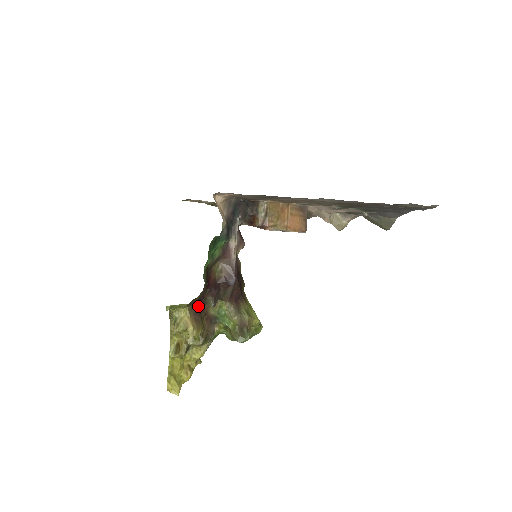
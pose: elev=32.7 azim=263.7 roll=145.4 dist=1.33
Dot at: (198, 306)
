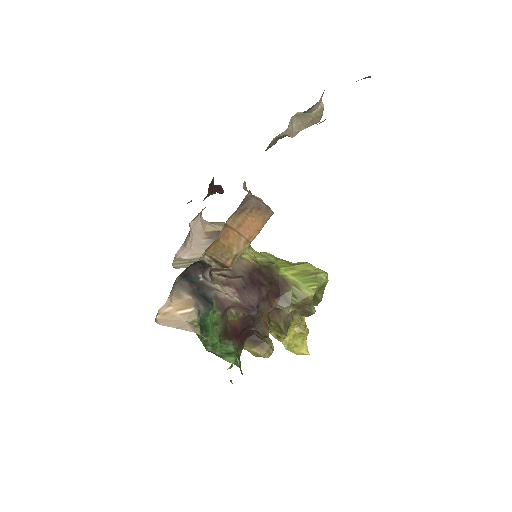
Dot at: (252, 335)
